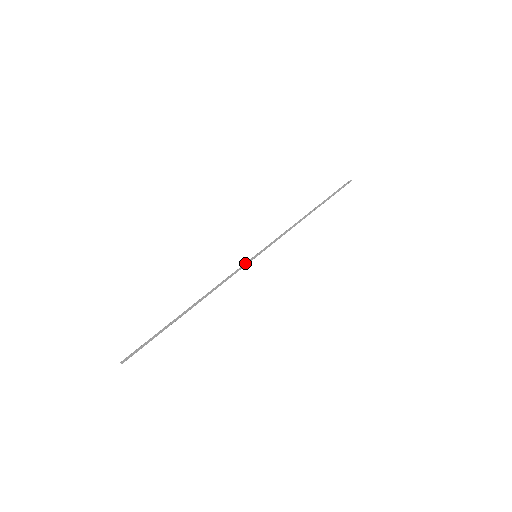
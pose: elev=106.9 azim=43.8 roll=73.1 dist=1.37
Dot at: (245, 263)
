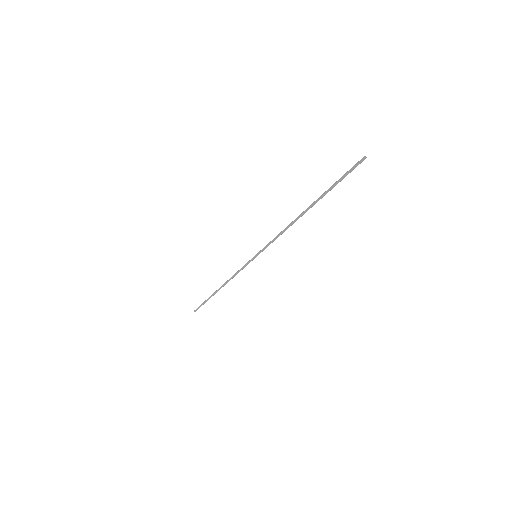
Dot at: (248, 263)
